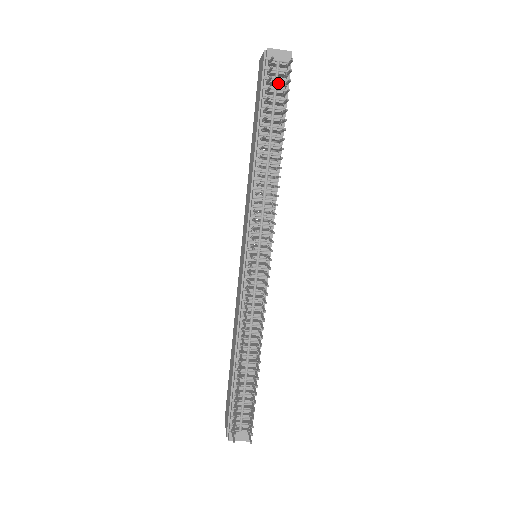
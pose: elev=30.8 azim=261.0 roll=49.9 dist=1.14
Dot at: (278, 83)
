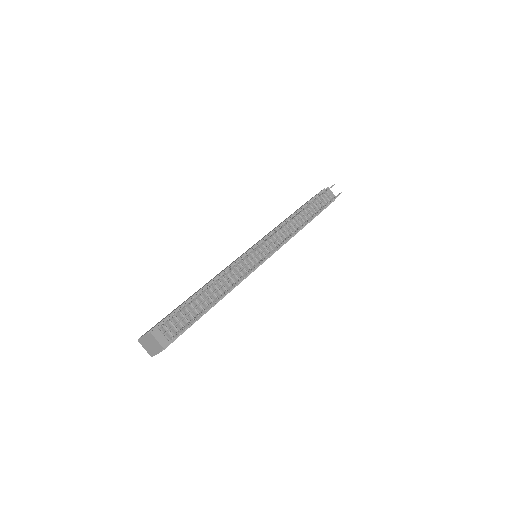
Dot at: (324, 201)
